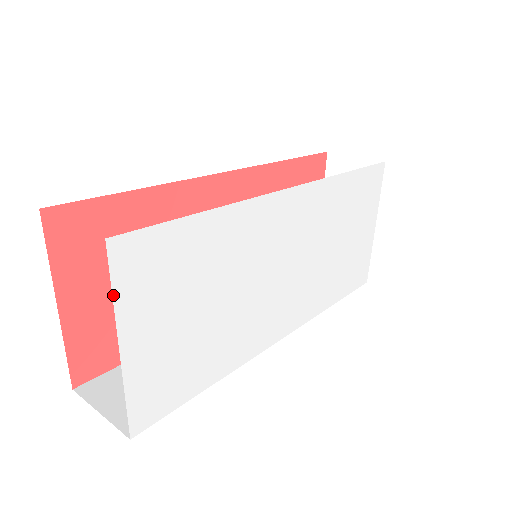
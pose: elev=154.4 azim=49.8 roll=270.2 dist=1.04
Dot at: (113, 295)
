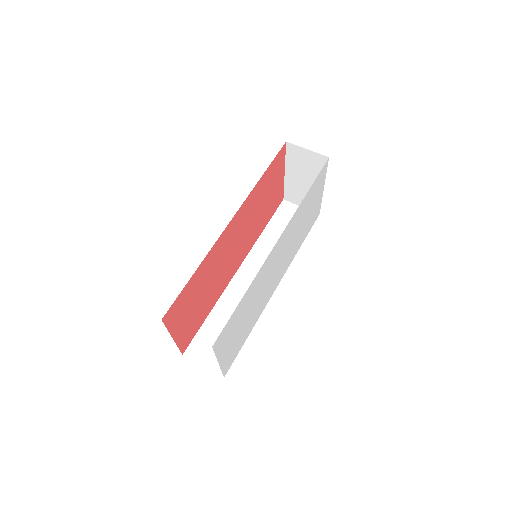
Dot at: (216, 355)
